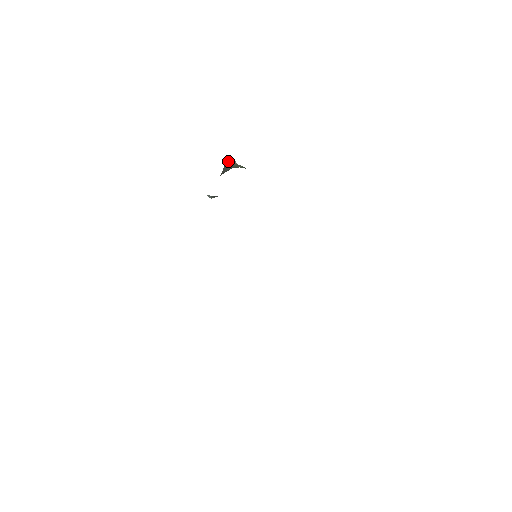
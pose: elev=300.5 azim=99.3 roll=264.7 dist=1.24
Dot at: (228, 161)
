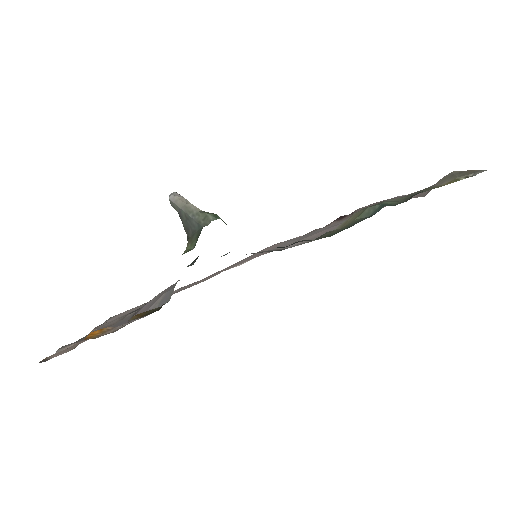
Dot at: (181, 207)
